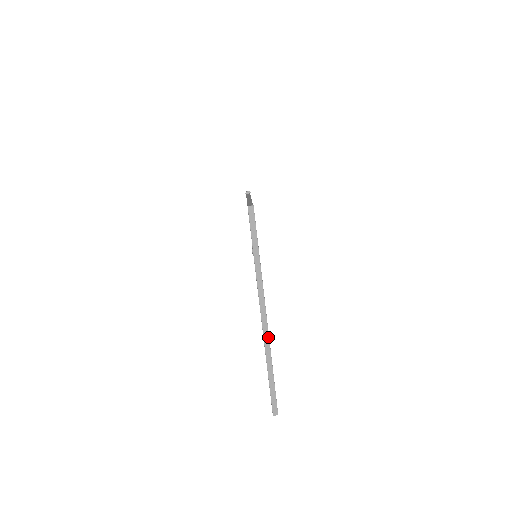
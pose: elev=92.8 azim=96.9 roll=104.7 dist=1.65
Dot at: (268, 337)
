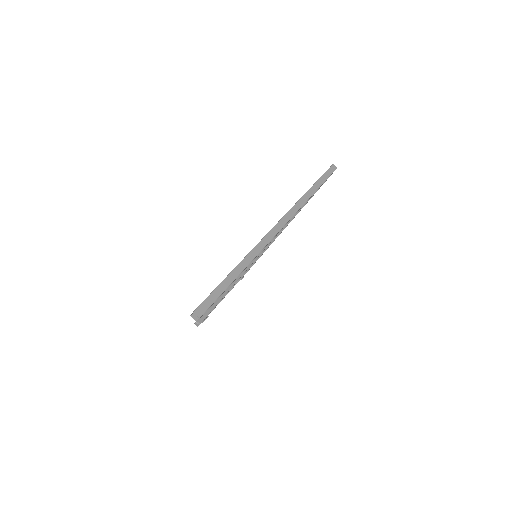
Dot at: (267, 242)
